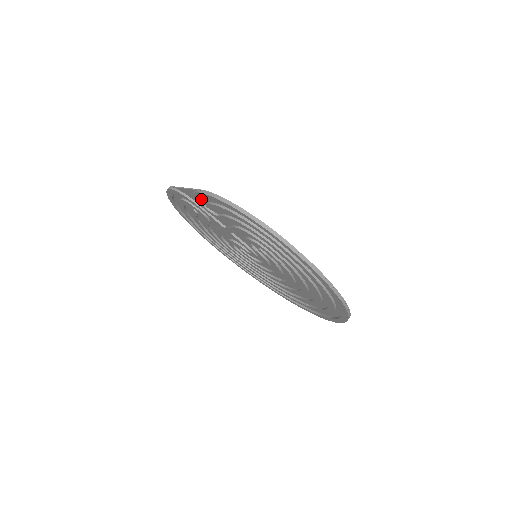
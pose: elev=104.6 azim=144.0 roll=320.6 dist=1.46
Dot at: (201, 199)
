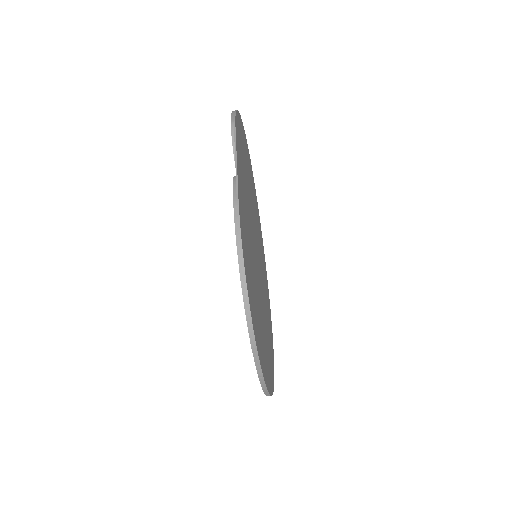
Dot at: occluded
